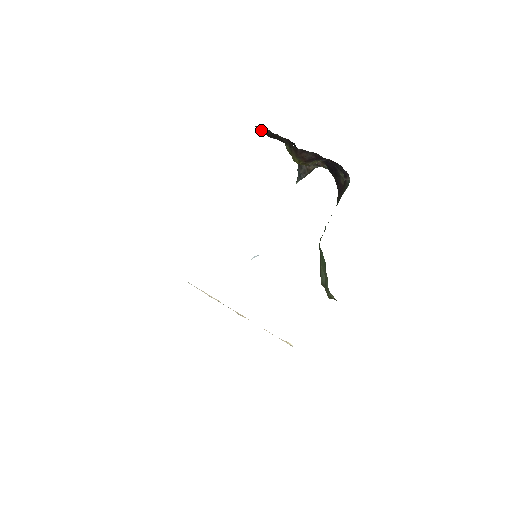
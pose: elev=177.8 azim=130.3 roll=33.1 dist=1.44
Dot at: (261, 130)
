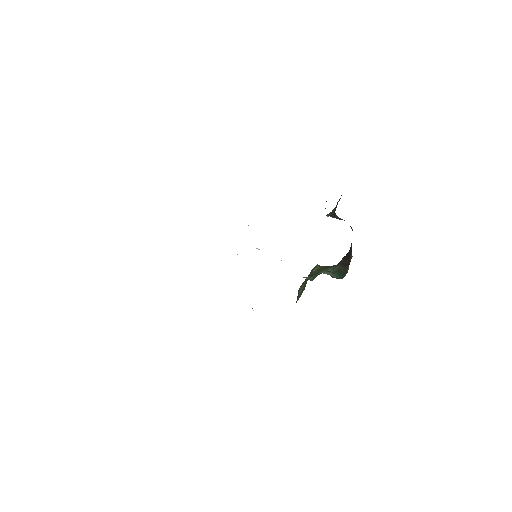
Dot at: occluded
